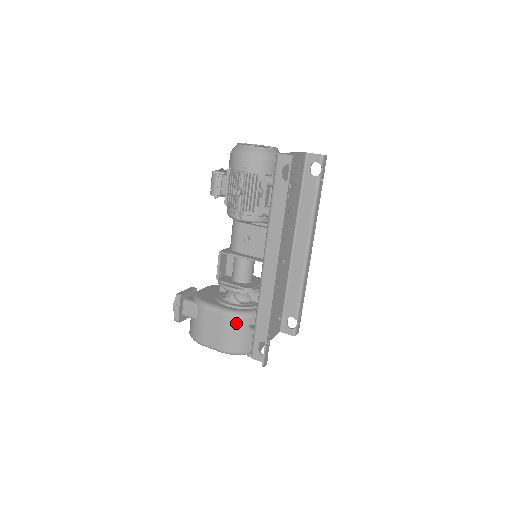
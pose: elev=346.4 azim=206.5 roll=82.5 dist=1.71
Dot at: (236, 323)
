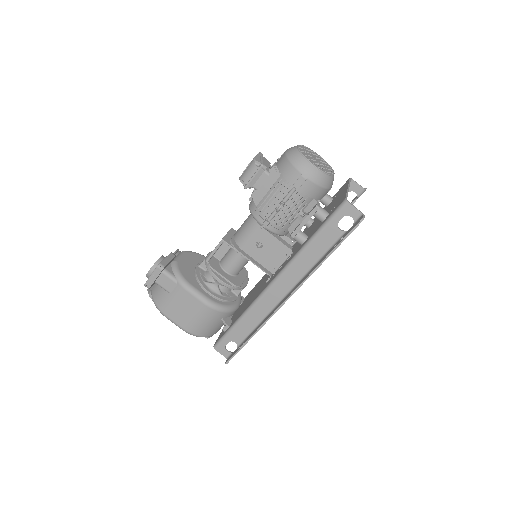
Dot at: (213, 314)
